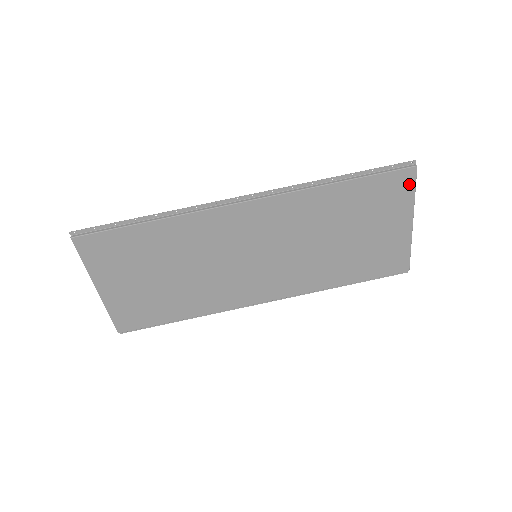
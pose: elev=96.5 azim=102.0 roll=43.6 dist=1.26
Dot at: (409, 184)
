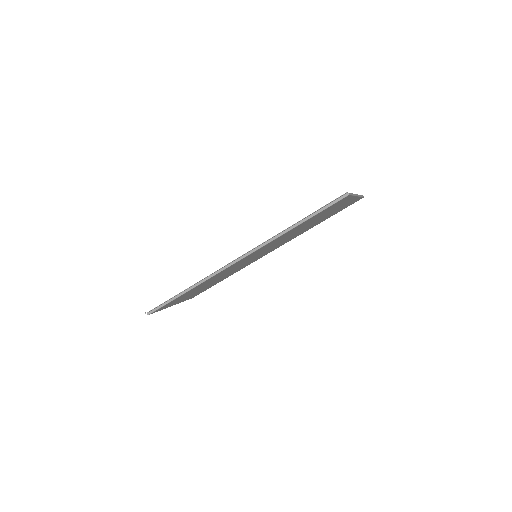
Dot at: (347, 198)
